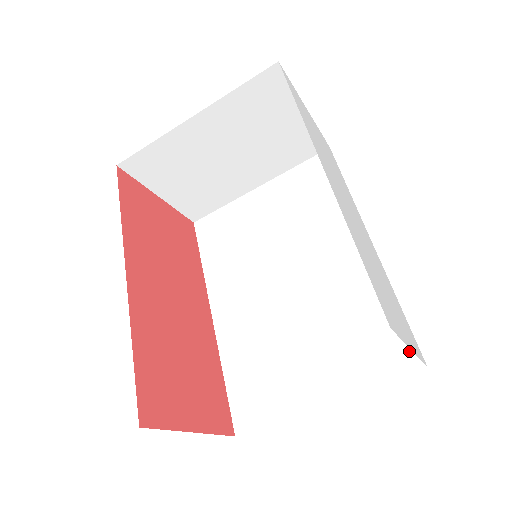
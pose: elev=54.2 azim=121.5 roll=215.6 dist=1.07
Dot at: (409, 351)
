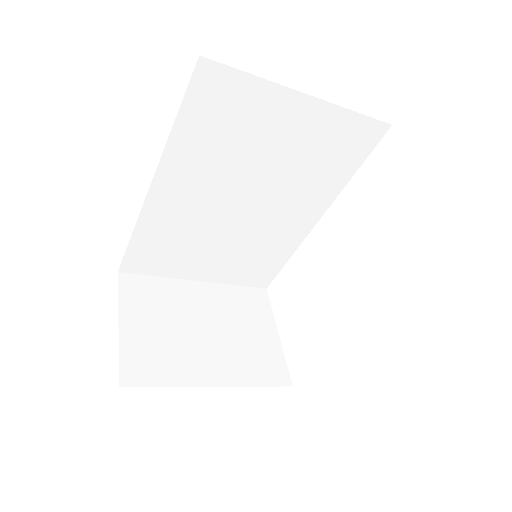
Dot at: (267, 280)
